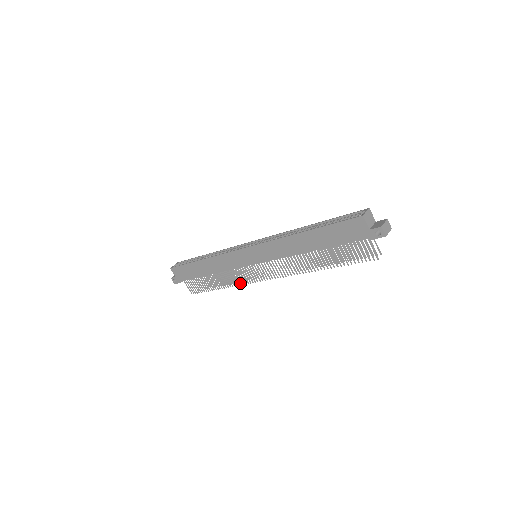
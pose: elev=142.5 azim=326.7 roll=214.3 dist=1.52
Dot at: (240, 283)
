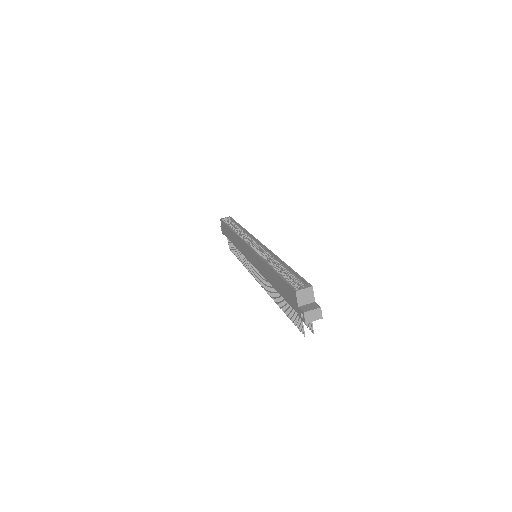
Dot at: (247, 268)
